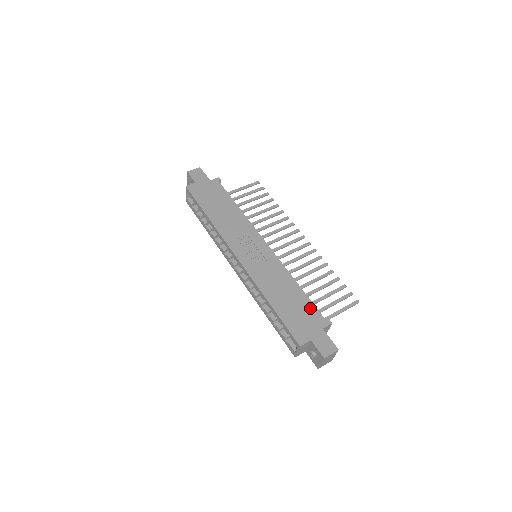
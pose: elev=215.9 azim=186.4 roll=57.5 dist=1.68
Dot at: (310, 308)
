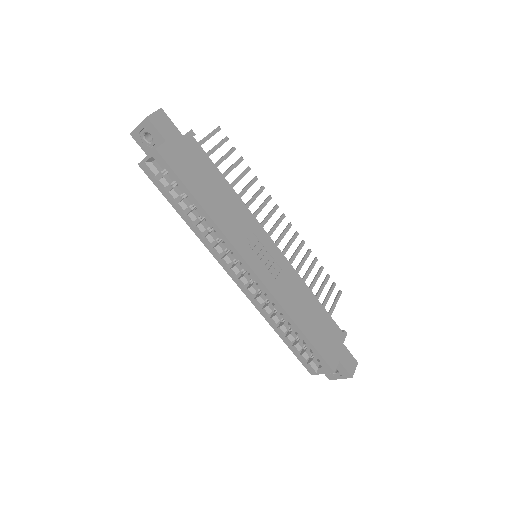
Dot at: (329, 322)
